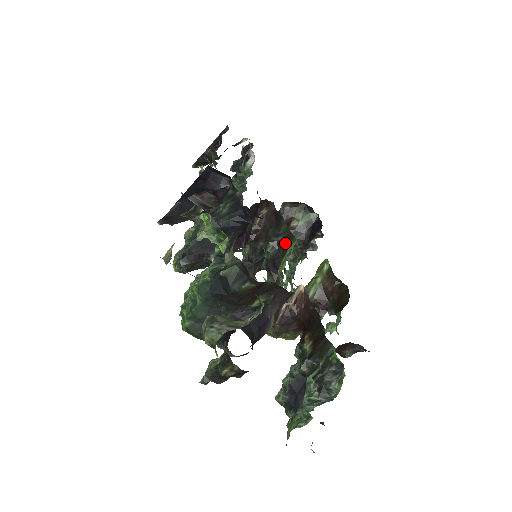
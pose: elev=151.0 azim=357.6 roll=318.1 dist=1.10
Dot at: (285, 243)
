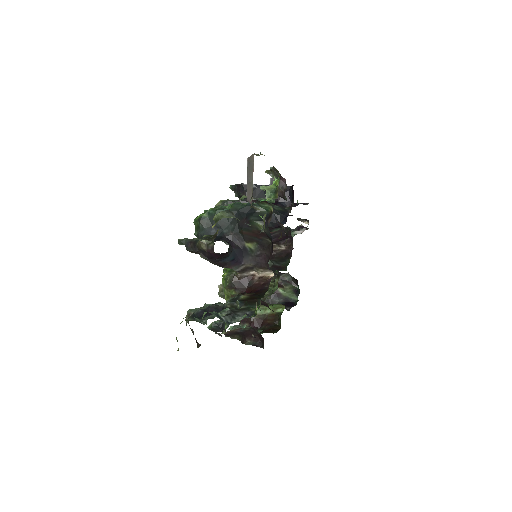
Dot at: (277, 268)
